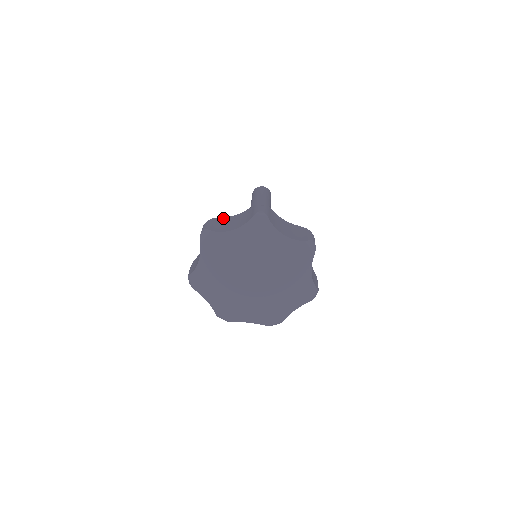
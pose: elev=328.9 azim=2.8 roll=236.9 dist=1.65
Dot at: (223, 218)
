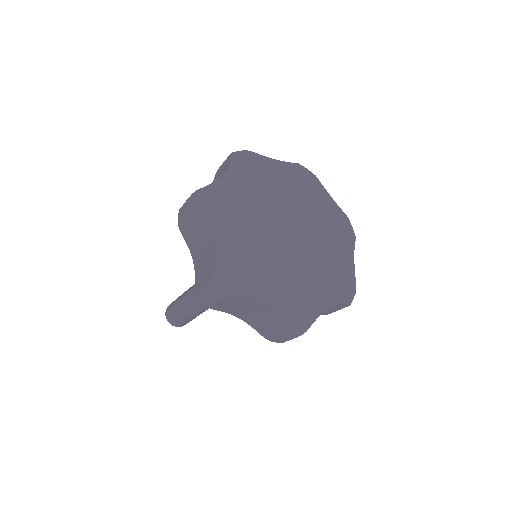
Dot at: occluded
